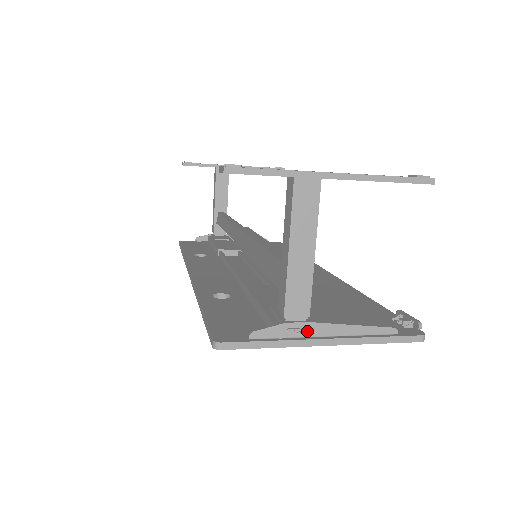
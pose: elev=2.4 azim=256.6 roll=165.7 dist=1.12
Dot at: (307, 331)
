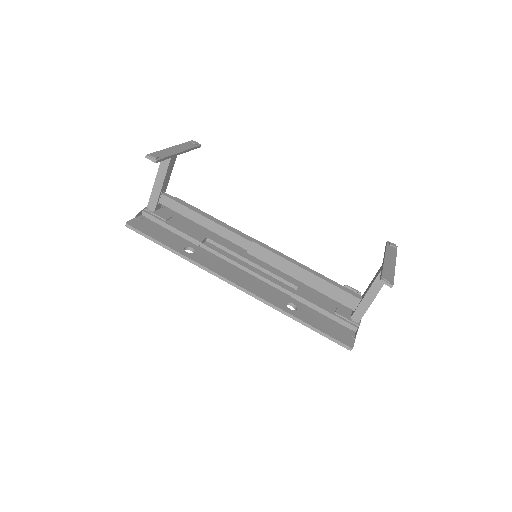
Dot at: occluded
